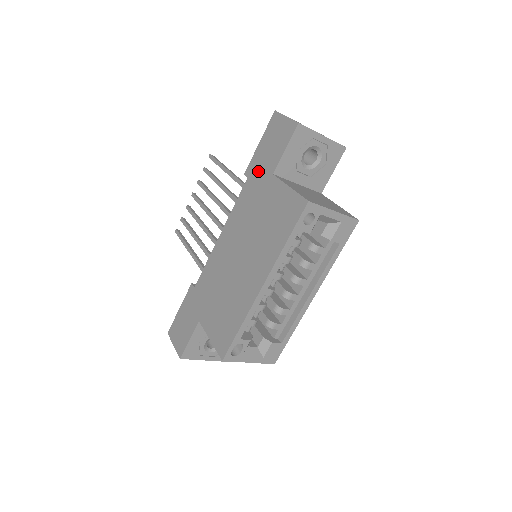
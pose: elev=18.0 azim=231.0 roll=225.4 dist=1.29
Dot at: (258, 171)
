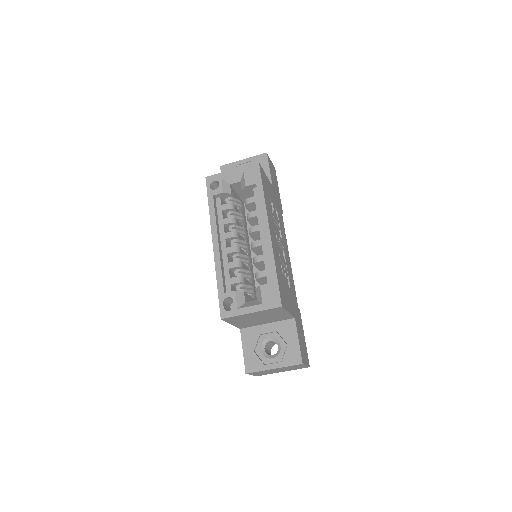
Dot at: occluded
